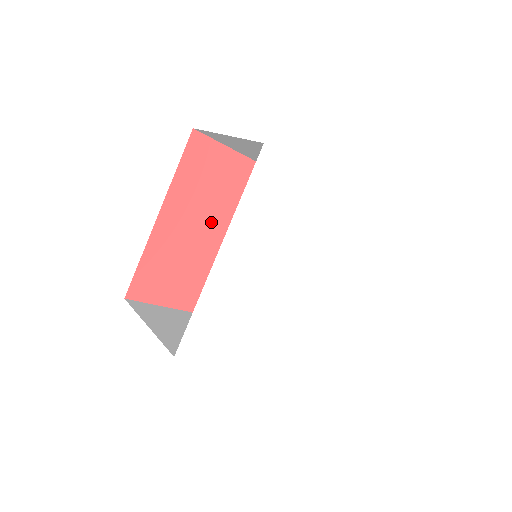
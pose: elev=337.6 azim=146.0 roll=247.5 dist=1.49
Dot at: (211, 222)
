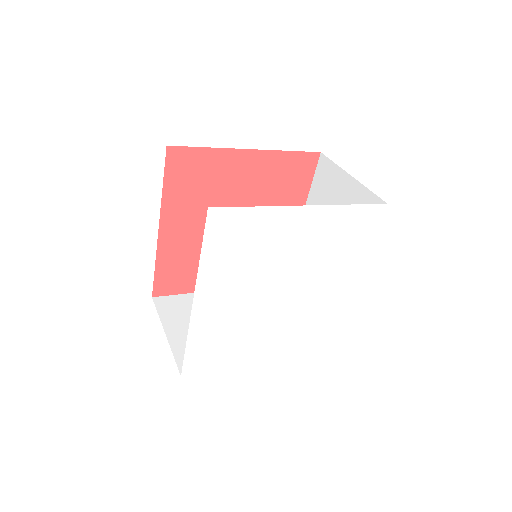
Dot at: occluded
